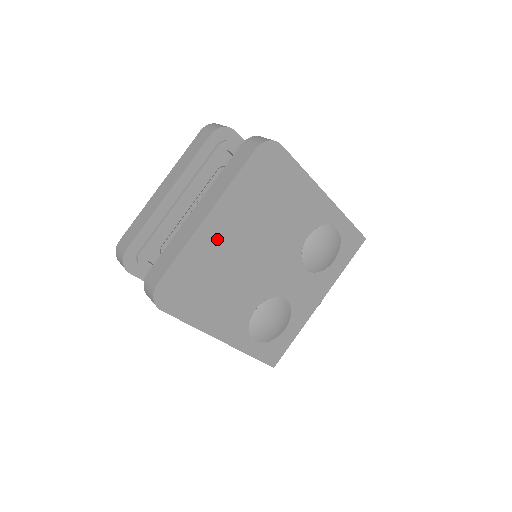
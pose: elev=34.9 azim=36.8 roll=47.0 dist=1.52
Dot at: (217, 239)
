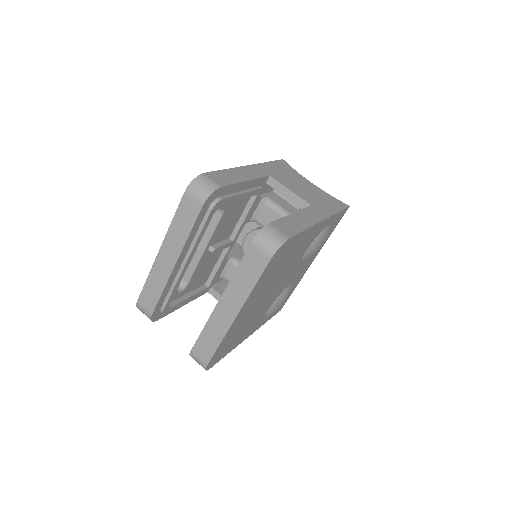
Dot at: (244, 316)
